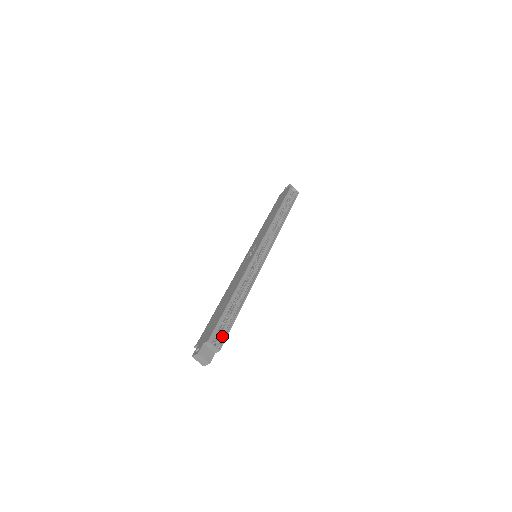
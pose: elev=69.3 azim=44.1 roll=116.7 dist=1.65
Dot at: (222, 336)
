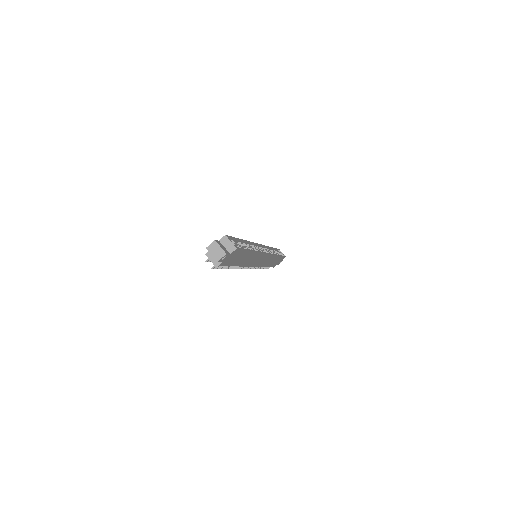
Dot at: occluded
